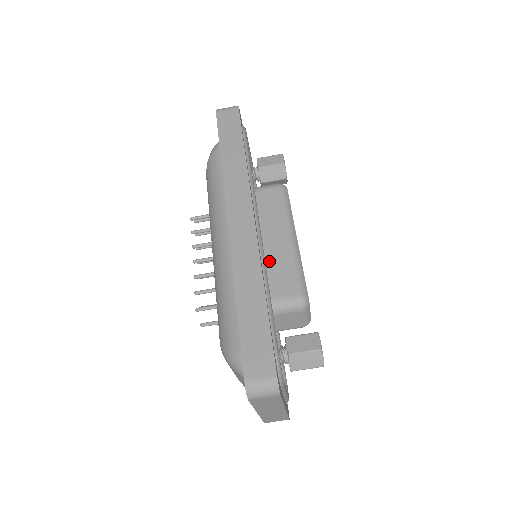
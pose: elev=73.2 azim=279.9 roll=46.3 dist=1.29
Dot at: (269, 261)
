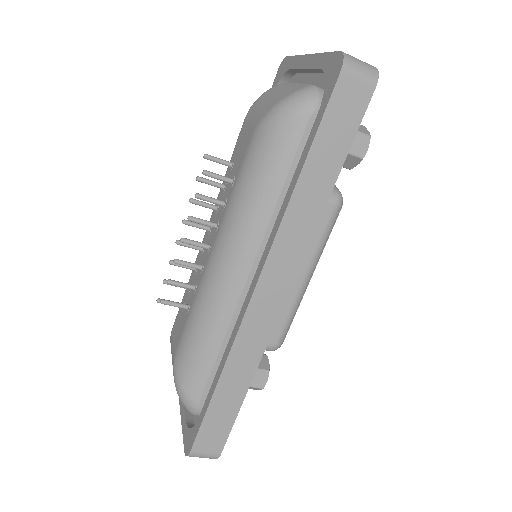
Dot at: occluded
